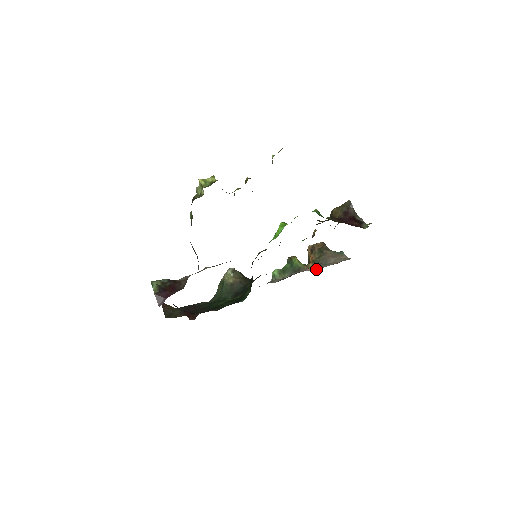
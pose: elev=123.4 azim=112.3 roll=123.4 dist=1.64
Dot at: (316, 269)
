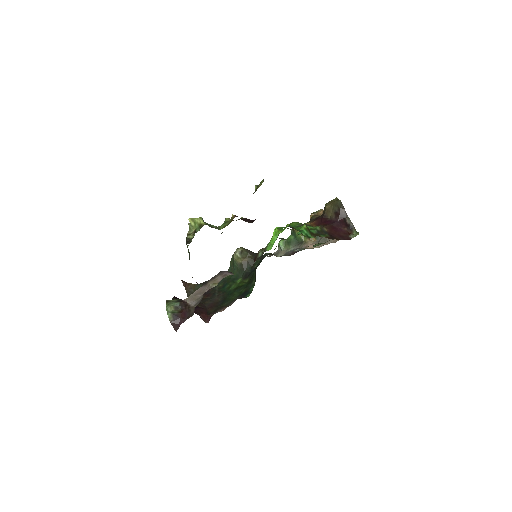
Dot at: (317, 246)
